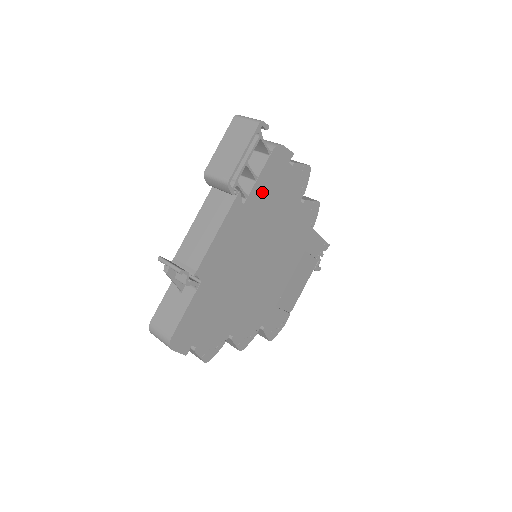
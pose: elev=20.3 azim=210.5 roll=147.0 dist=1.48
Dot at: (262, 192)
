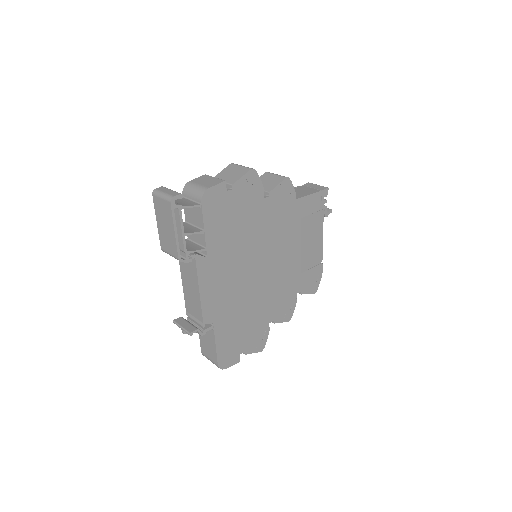
Dot at: (217, 233)
